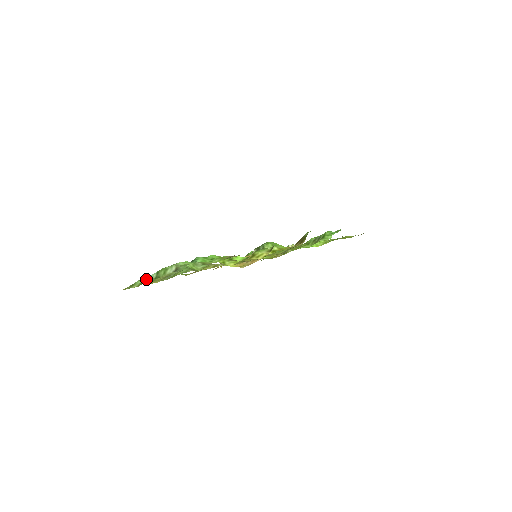
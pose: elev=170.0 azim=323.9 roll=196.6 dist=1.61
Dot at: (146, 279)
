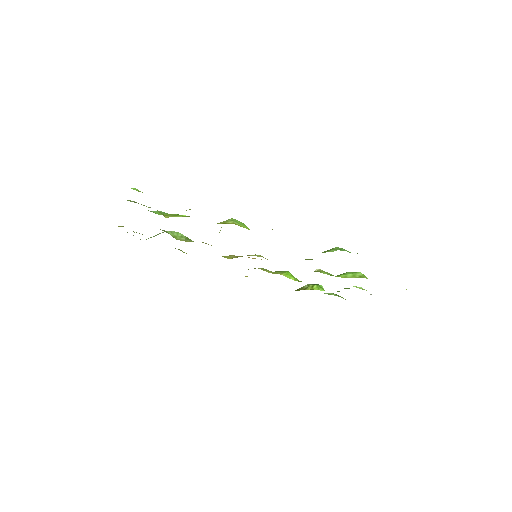
Dot at: occluded
